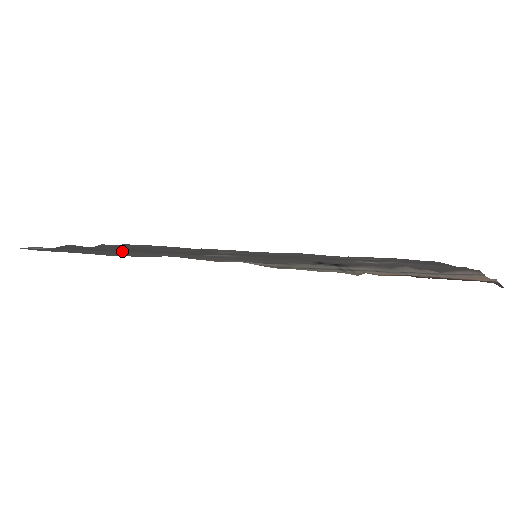
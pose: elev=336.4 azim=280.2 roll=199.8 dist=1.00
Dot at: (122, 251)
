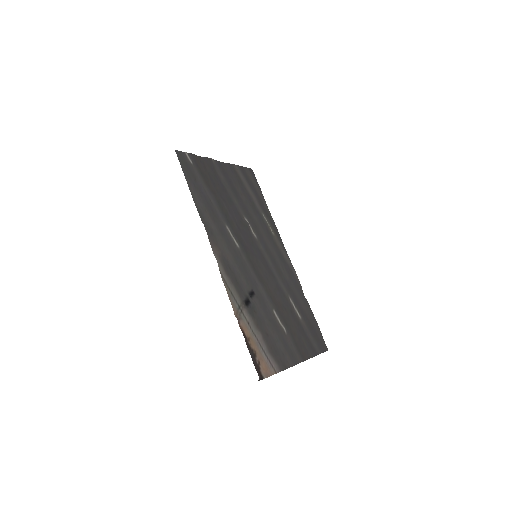
Dot at: (211, 195)
